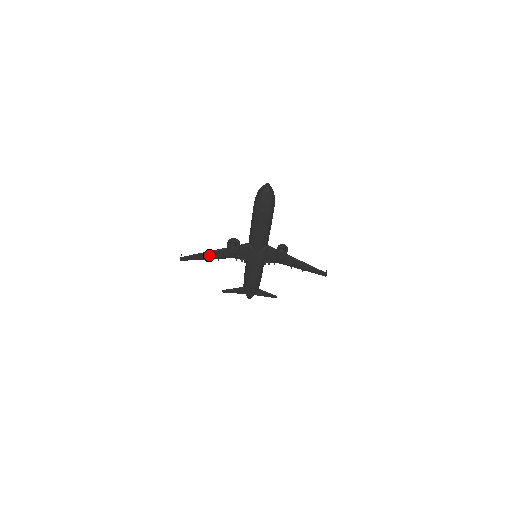
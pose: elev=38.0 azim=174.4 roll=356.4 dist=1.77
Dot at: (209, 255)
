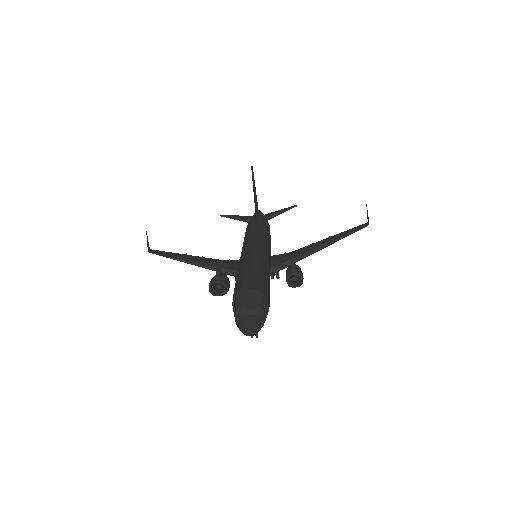
Dot at: occluded
